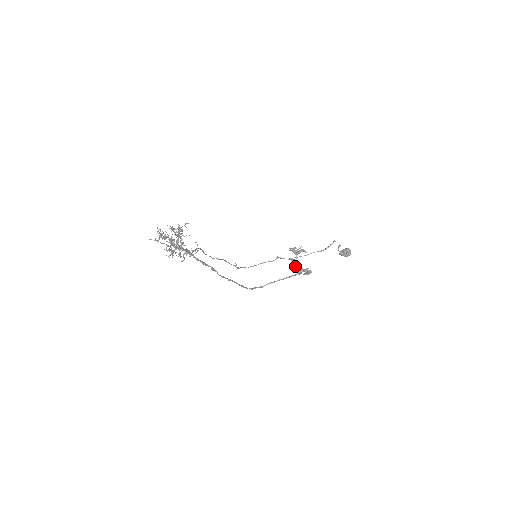
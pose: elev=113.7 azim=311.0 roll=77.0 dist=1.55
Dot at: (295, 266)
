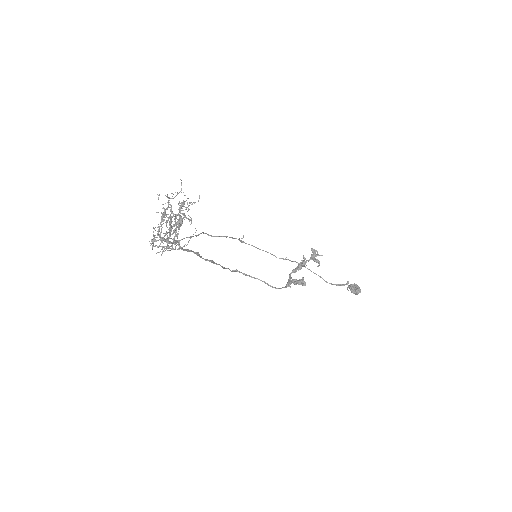
Dot at: (296, 271)
